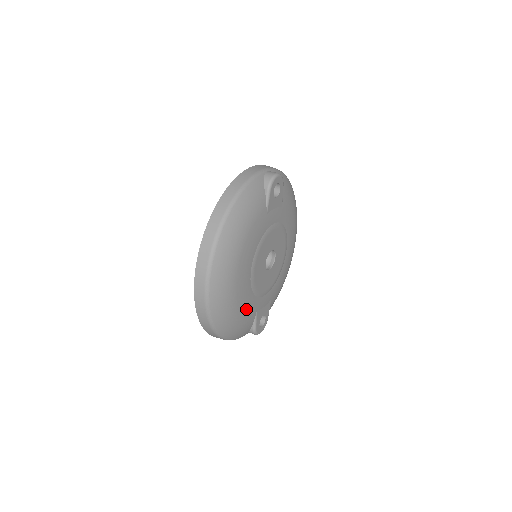
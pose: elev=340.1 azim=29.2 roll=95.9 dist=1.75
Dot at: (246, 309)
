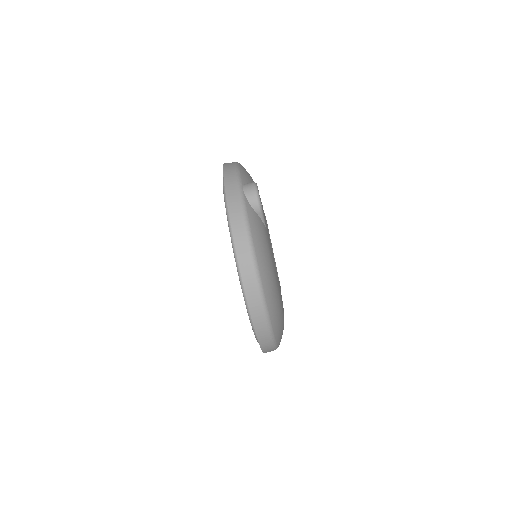
Dot at: occluded
